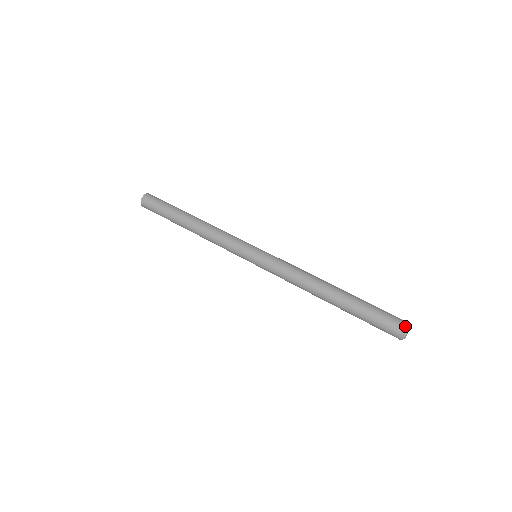
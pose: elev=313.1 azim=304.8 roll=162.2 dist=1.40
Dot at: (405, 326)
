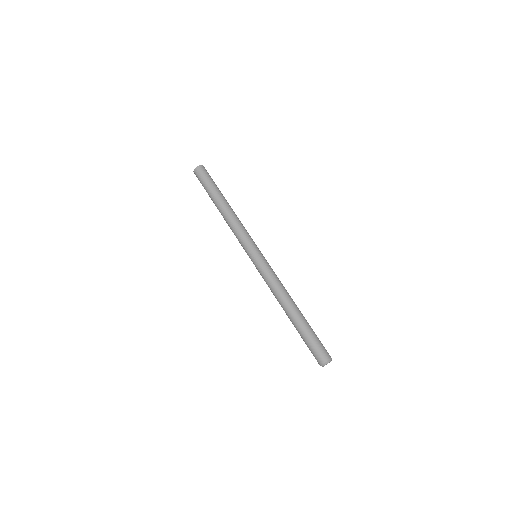
Dot at: (324, 361)
